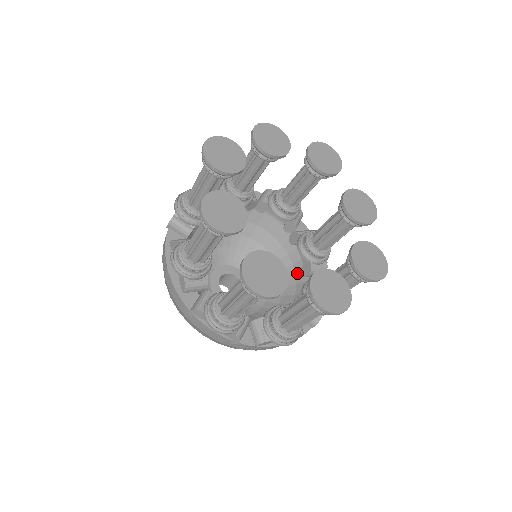
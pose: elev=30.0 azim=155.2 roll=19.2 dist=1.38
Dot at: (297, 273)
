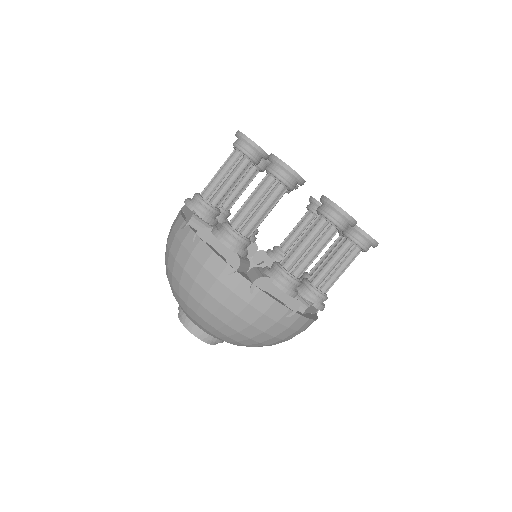
Dot at: occluded
